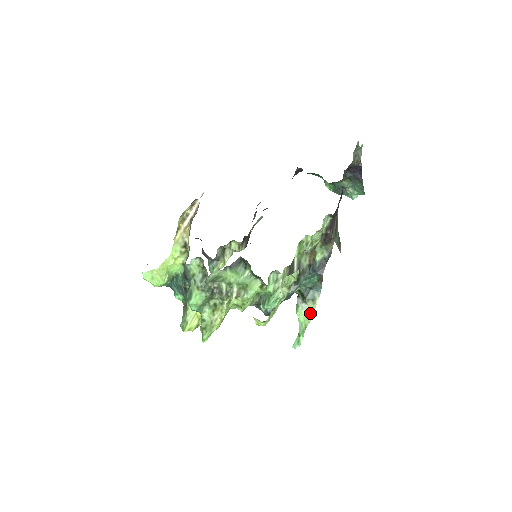
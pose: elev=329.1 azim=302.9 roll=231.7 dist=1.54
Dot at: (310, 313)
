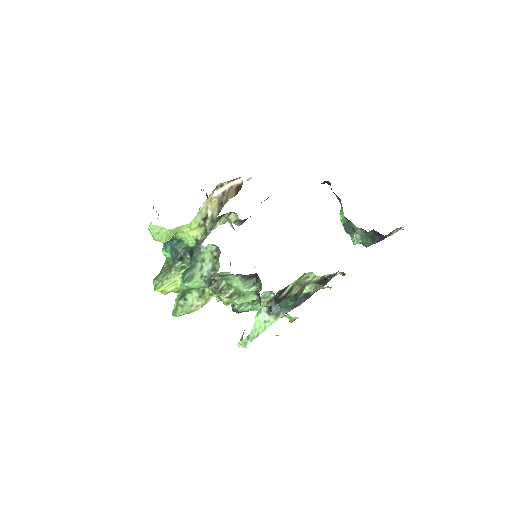
Dot at: (267, 324)
